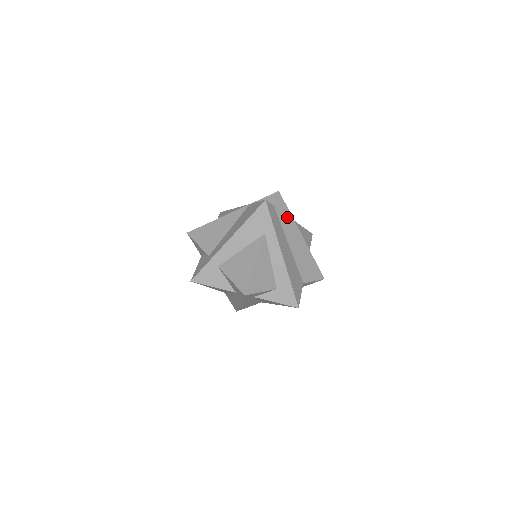
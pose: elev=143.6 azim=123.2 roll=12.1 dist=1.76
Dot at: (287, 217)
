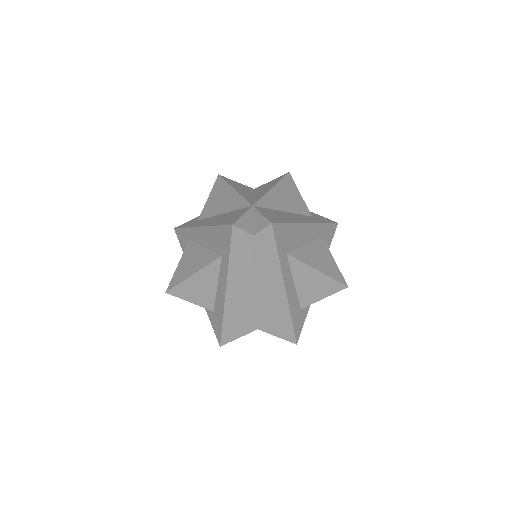
Dot at: (270, 257)
